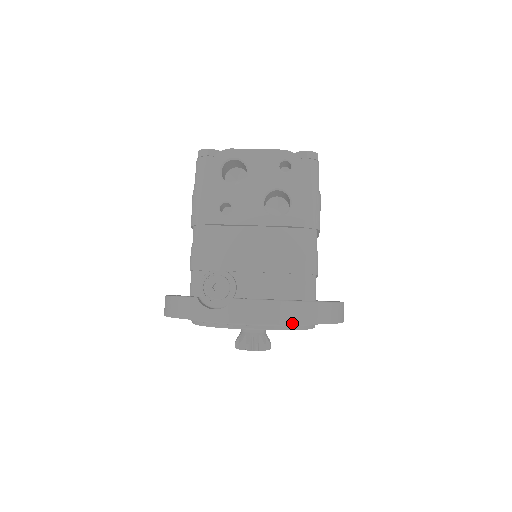
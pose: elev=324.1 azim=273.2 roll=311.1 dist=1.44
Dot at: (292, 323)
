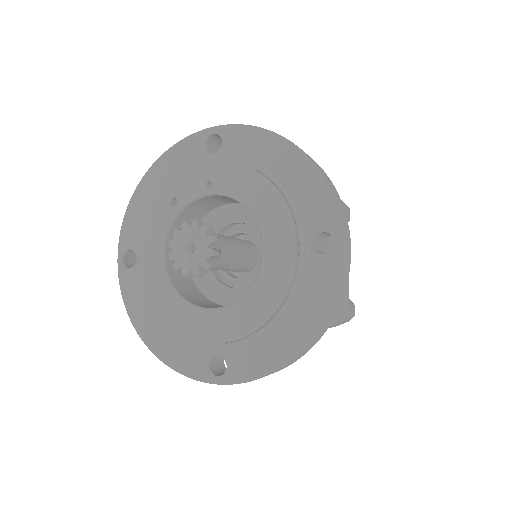
Dot at: (259, 128)
